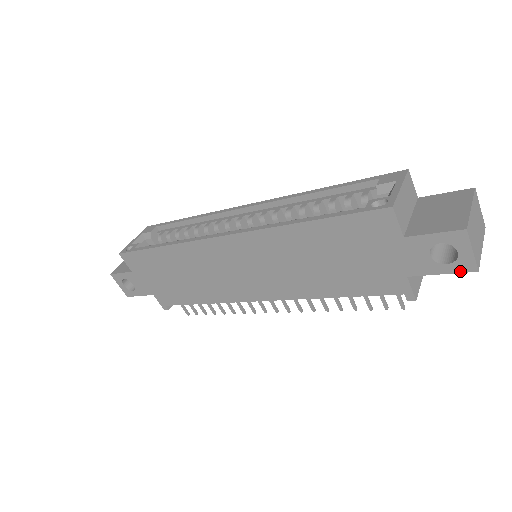
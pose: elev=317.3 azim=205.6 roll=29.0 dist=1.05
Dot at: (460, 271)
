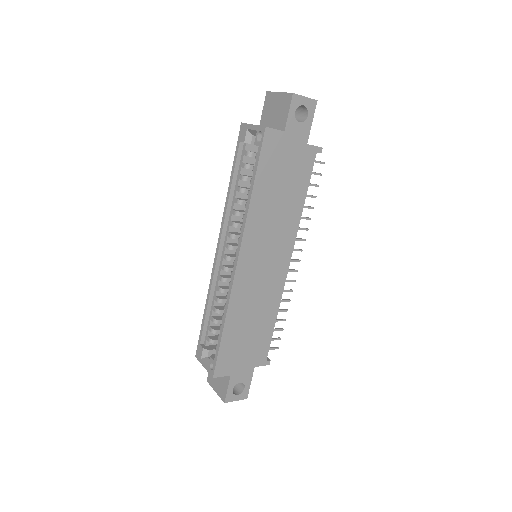
Dot at: (314, 111)
